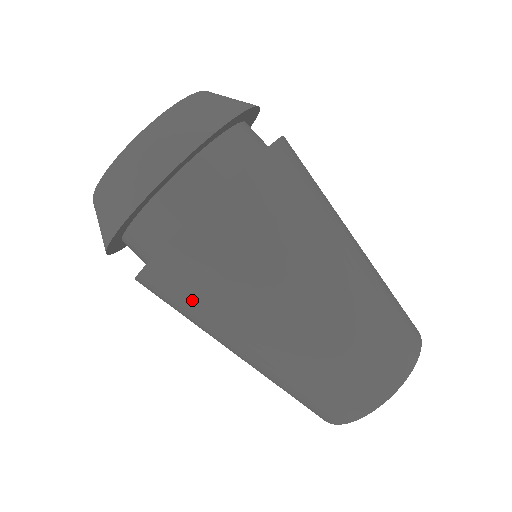
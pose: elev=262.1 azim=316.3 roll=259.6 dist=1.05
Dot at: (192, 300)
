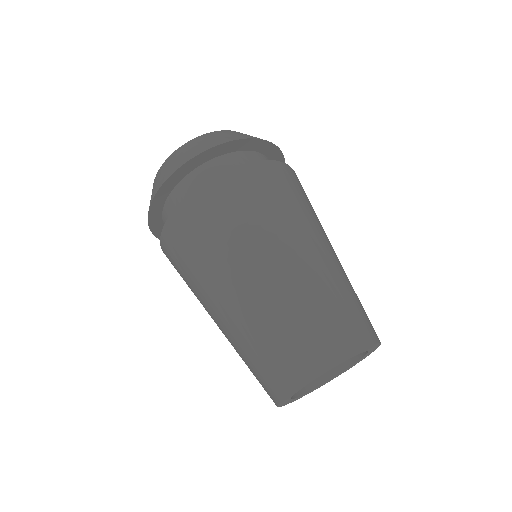
Dot at: (191, 249)
